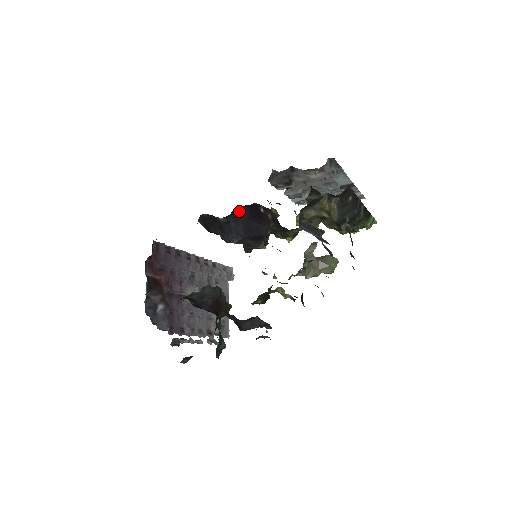
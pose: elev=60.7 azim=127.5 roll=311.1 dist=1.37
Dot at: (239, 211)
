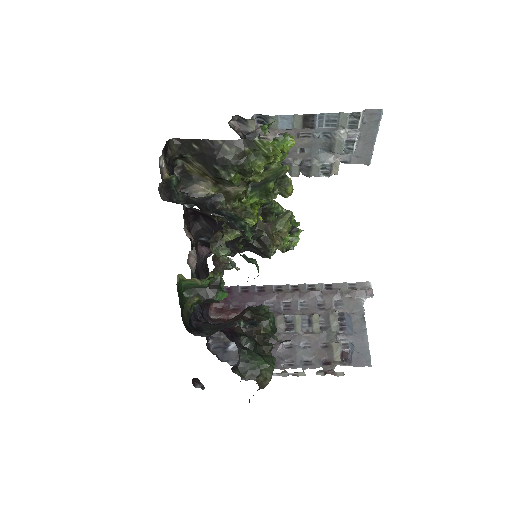
Dot at: (204, 224)
